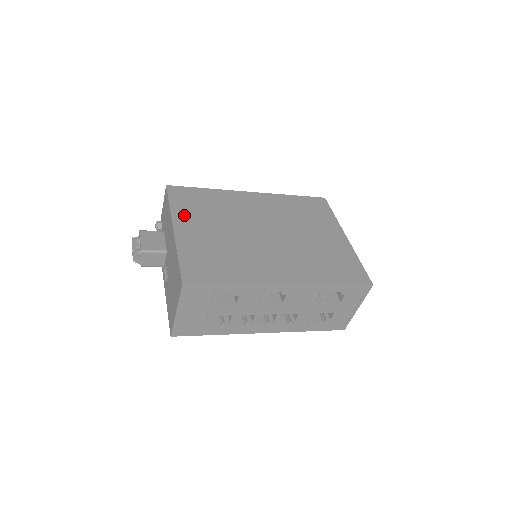
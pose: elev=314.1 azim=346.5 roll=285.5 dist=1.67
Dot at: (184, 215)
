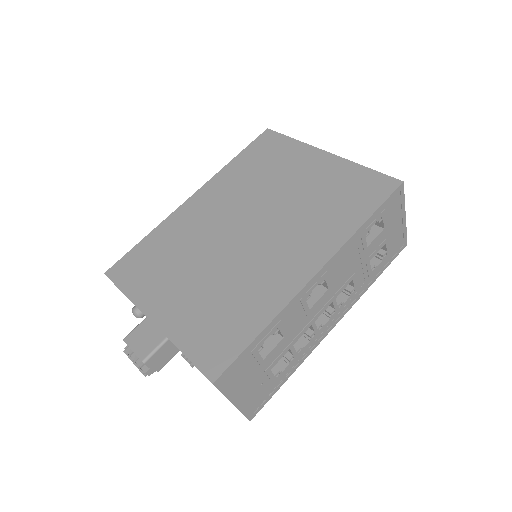
Dot at: (148, 292)
